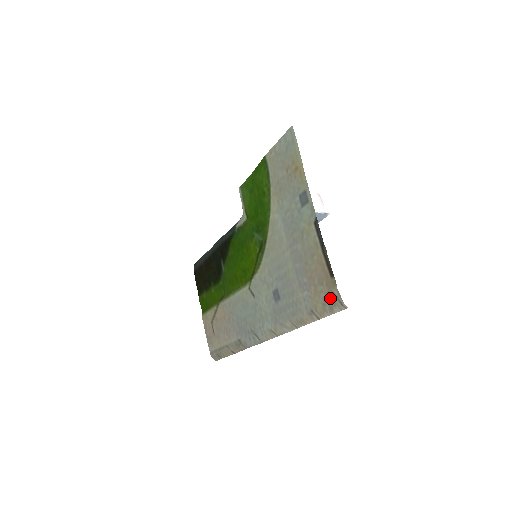
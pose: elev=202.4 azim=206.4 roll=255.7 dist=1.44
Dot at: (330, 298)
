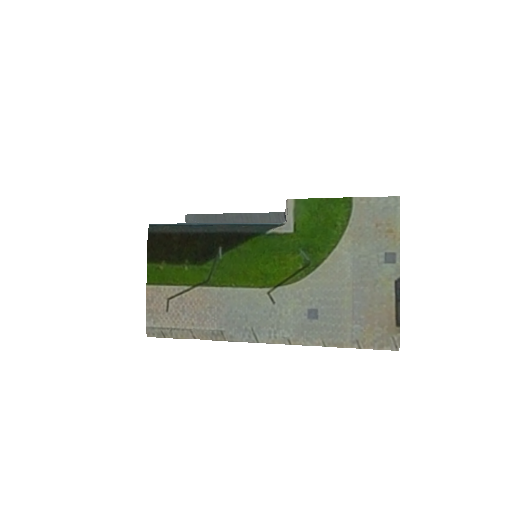
Dot at: (386, 339)
